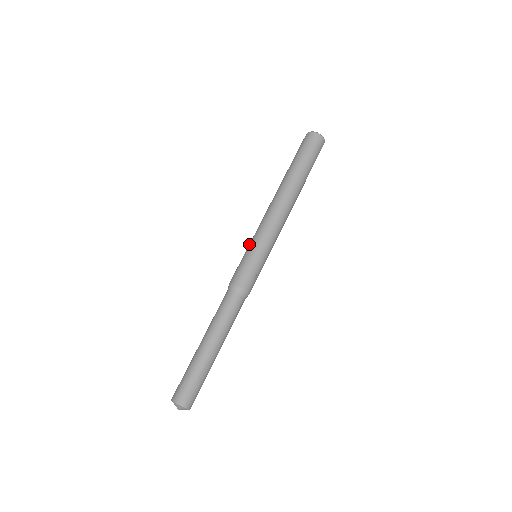
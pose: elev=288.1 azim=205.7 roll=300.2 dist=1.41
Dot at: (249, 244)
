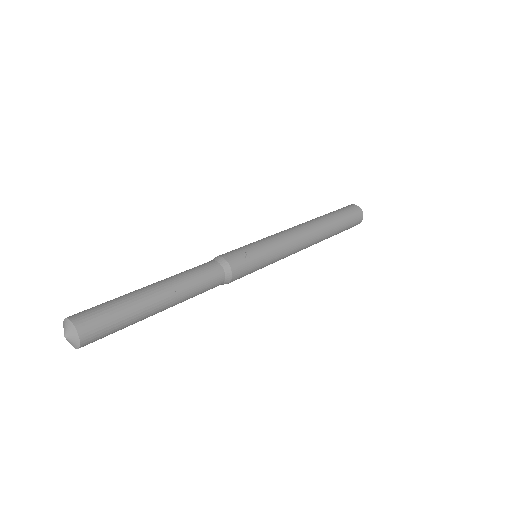
Dot at: occluded
